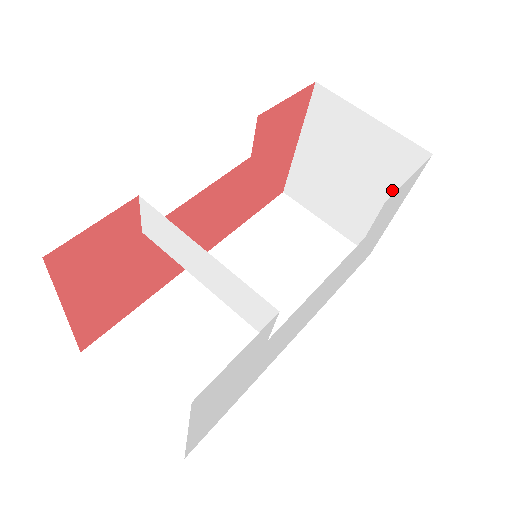
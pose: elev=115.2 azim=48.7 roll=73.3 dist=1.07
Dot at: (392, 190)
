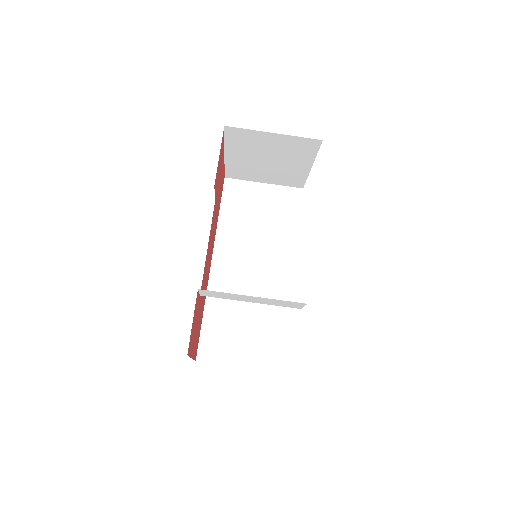
Dot at: (304, 159)
